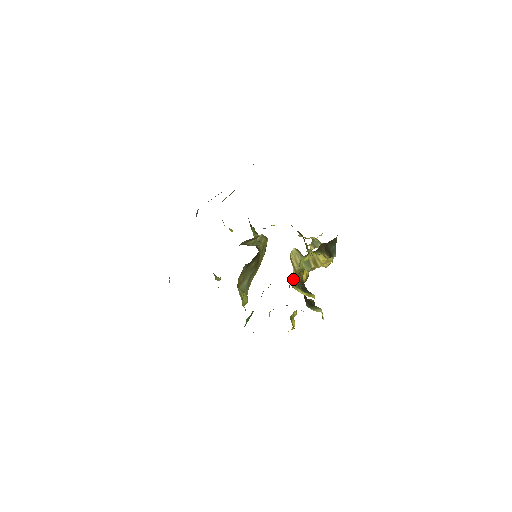
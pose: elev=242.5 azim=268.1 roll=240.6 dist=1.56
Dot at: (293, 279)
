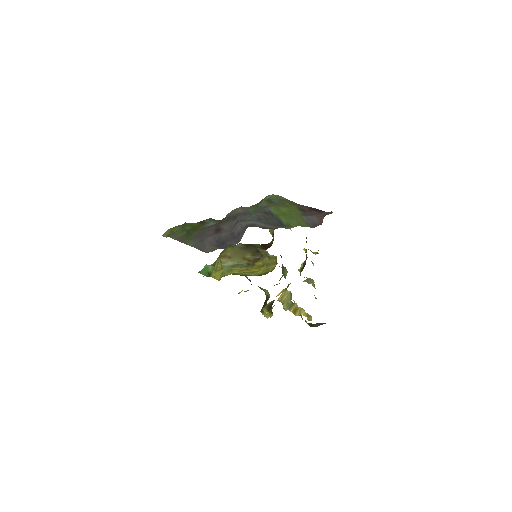
Dot at: occluded
